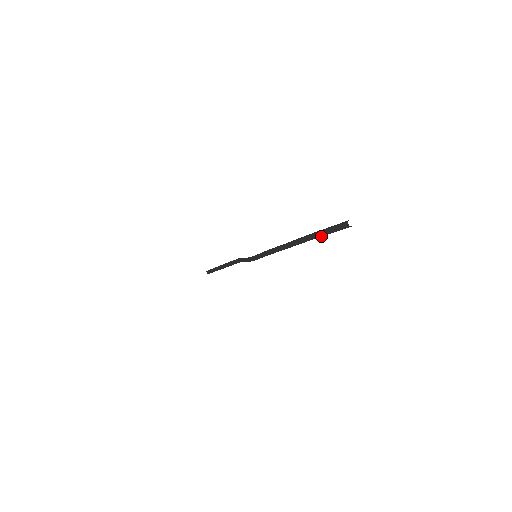
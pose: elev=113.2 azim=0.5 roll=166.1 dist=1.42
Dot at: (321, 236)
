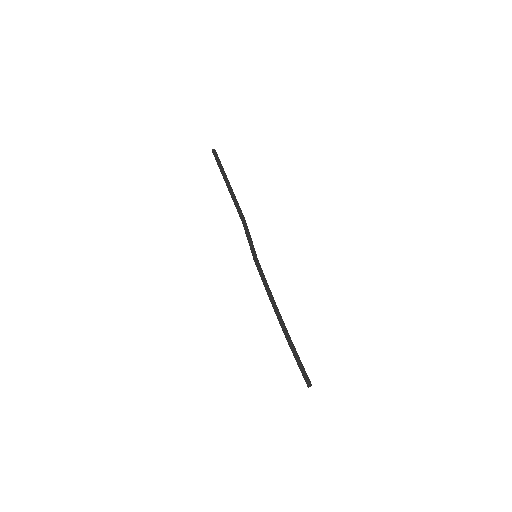
Dot at: (295, 356)
